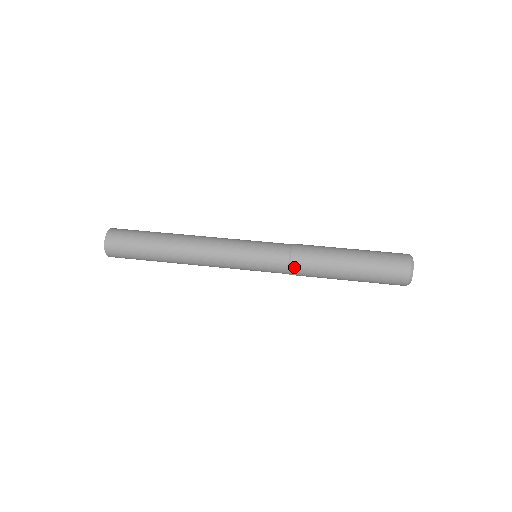
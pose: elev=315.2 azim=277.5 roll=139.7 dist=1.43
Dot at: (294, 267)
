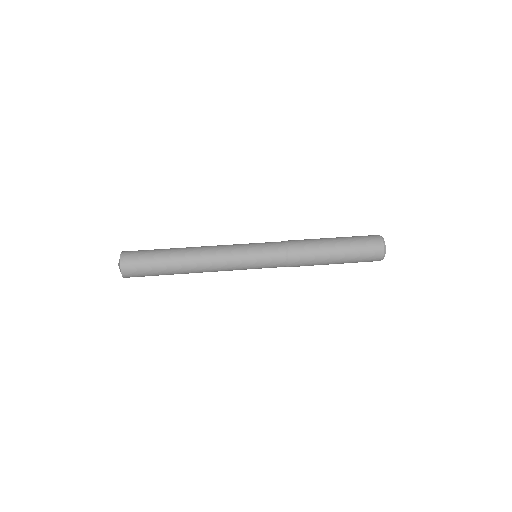
Dot at: (291, 252)
